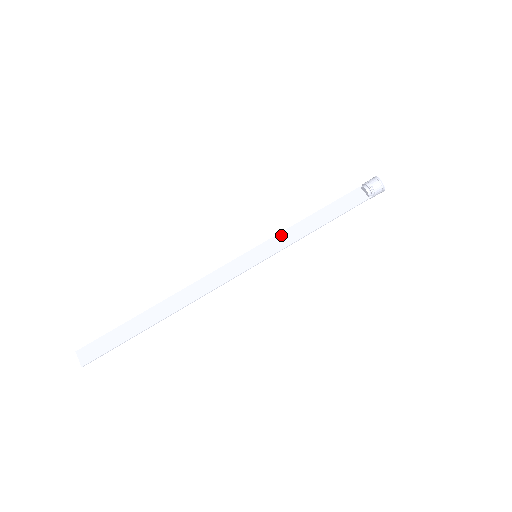
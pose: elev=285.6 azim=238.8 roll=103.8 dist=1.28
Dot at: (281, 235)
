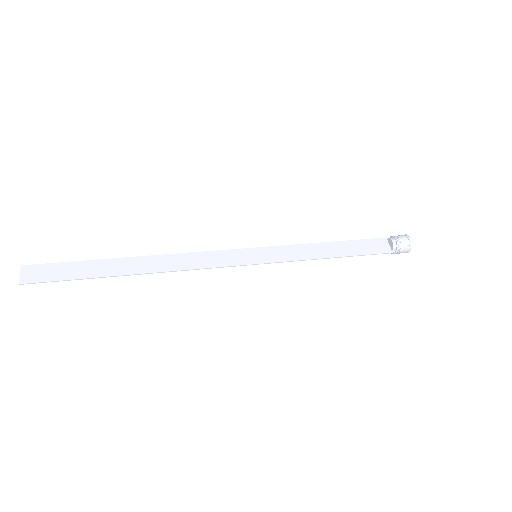
Dot at: (290, 247)
